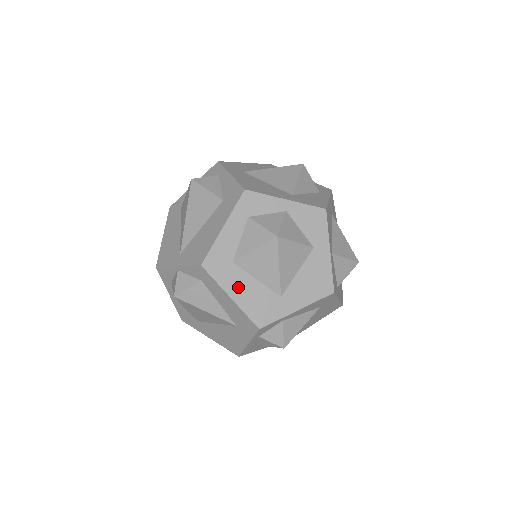
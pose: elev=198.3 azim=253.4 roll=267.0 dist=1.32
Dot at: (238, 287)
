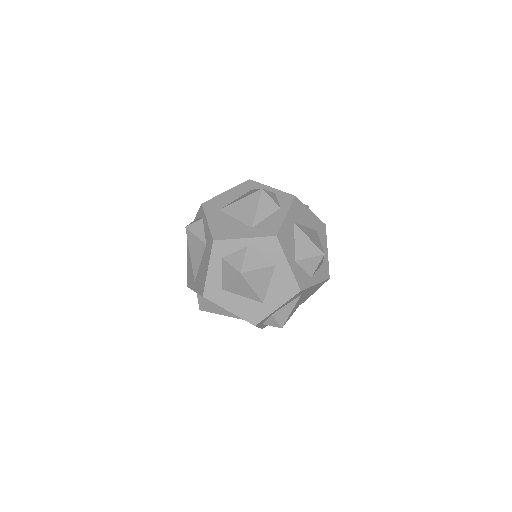
Dot at: (231, 304)
